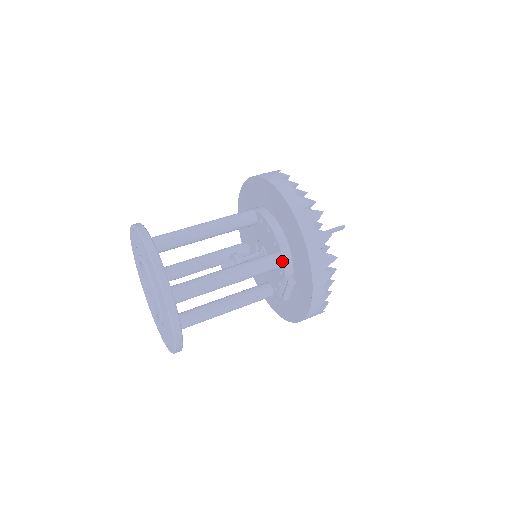
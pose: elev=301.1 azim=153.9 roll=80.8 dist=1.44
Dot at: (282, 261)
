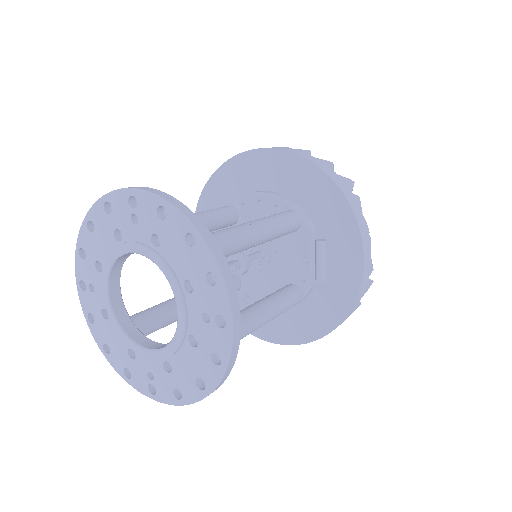
Dot at: (297, 214)
